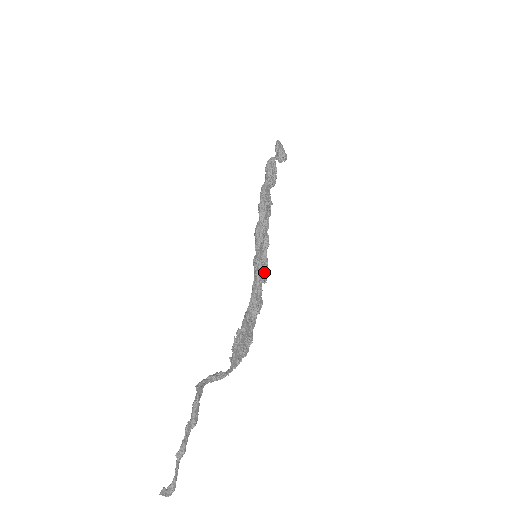
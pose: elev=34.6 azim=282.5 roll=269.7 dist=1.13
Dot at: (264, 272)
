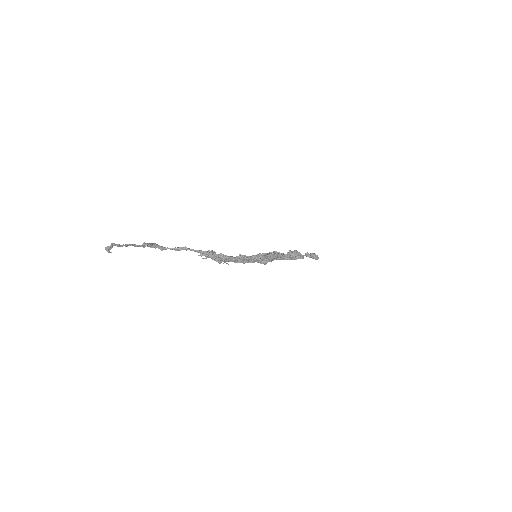
Dot at: (257, 255)
